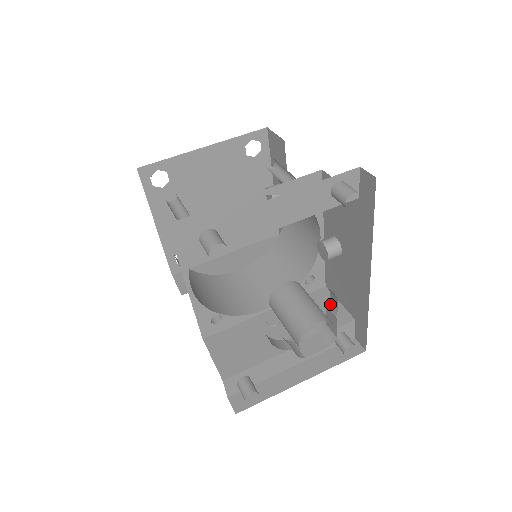
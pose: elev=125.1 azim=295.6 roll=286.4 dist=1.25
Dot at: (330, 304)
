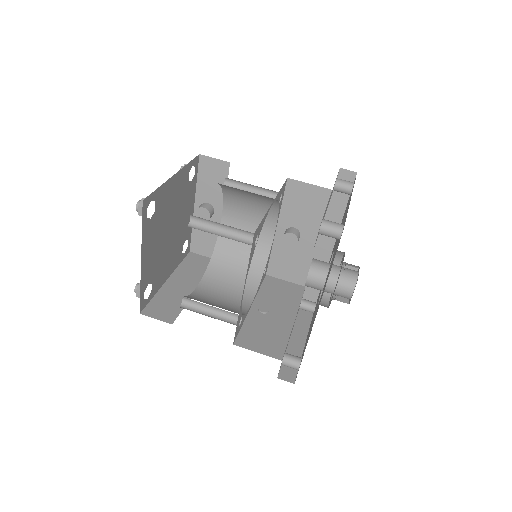
Dot at: occluded
